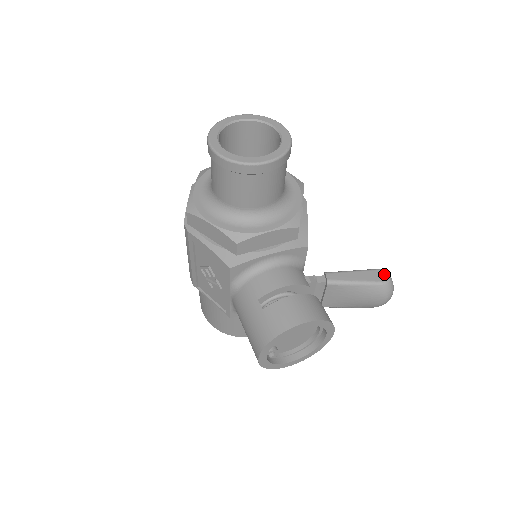
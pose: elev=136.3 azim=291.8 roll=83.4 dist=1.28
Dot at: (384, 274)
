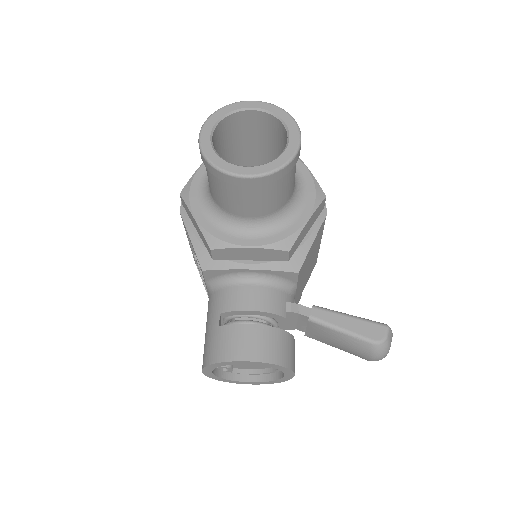
Dot at: (381, 332)
